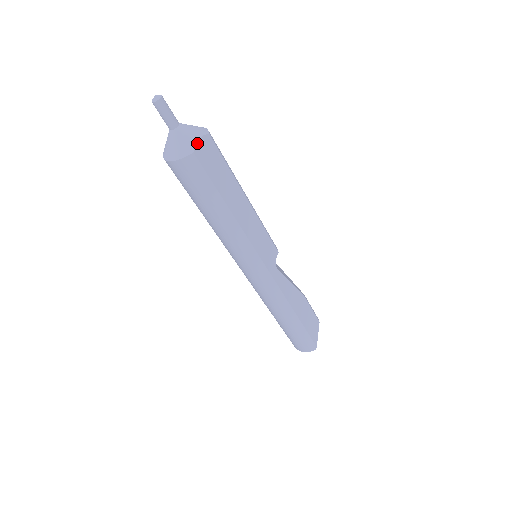
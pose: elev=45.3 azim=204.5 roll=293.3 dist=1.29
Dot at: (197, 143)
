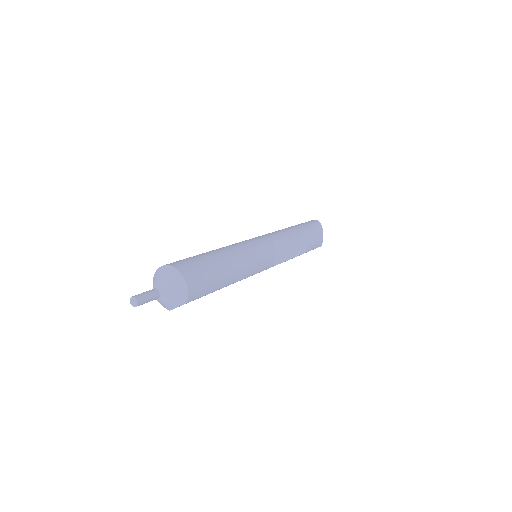
Dot at: occluded
